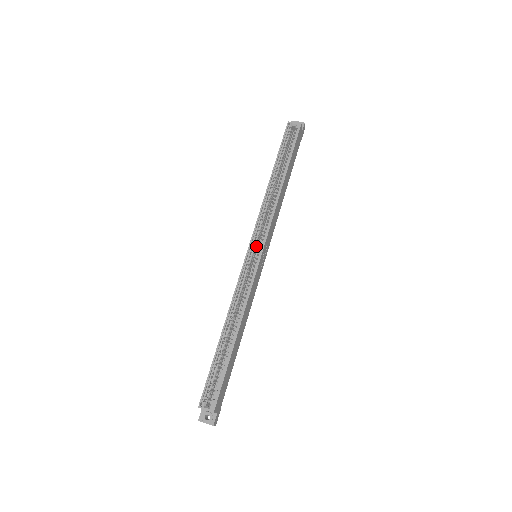
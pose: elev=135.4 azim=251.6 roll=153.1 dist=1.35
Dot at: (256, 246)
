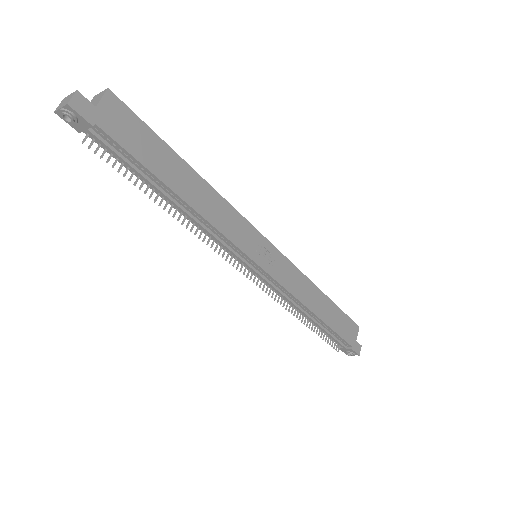
Dot at: occluded
